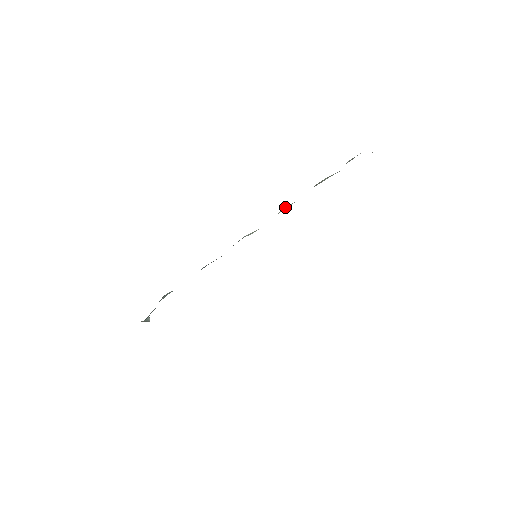
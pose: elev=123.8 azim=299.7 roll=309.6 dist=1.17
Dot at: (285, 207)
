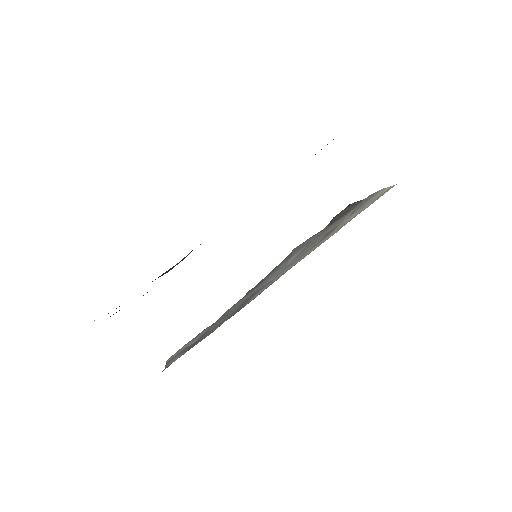
Dot at: occluded
